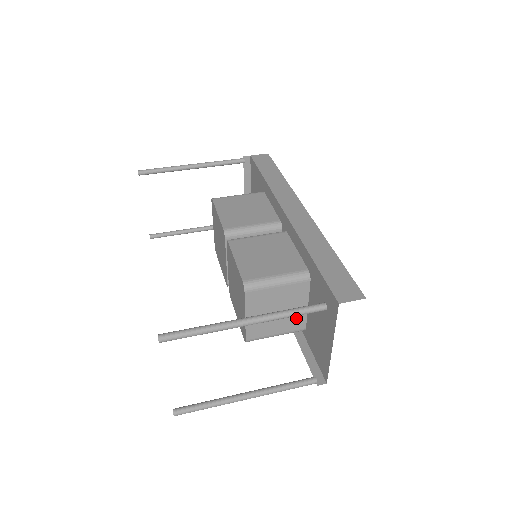
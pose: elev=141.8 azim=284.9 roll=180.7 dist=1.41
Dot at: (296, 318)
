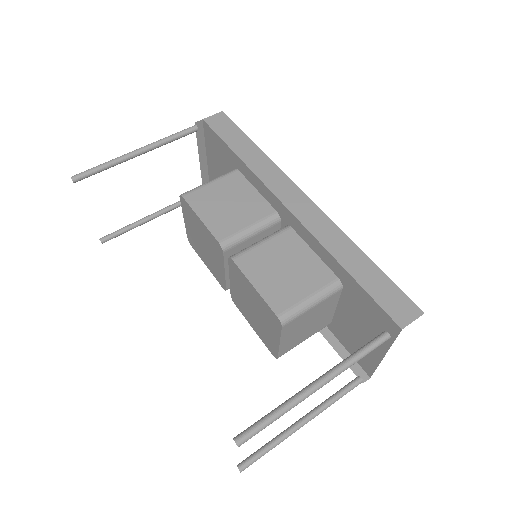
Dot at: (324, 320)
